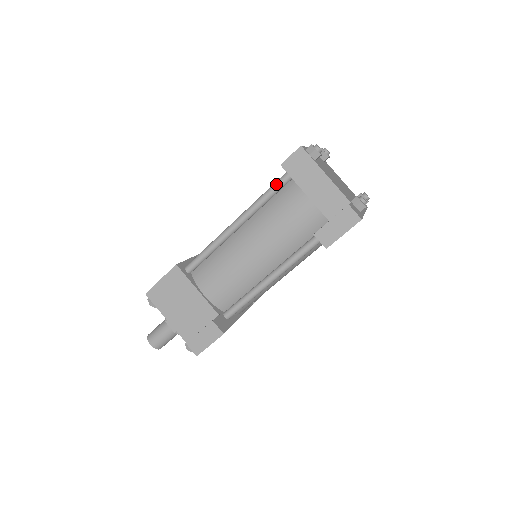
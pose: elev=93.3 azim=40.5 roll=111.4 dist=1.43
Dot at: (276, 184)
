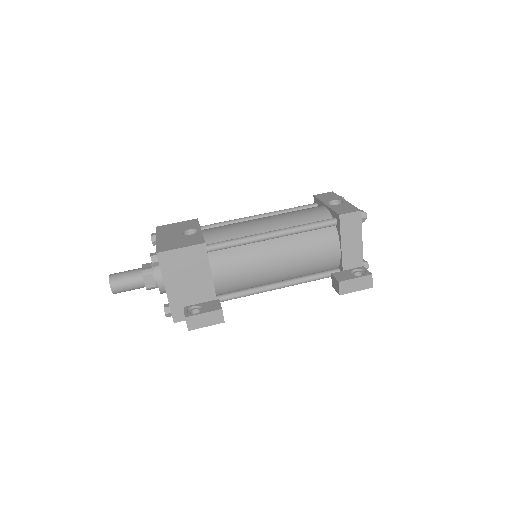
Dot at: (324, 224)
